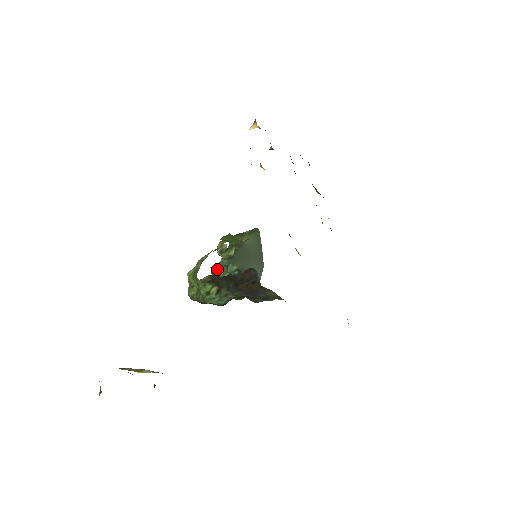
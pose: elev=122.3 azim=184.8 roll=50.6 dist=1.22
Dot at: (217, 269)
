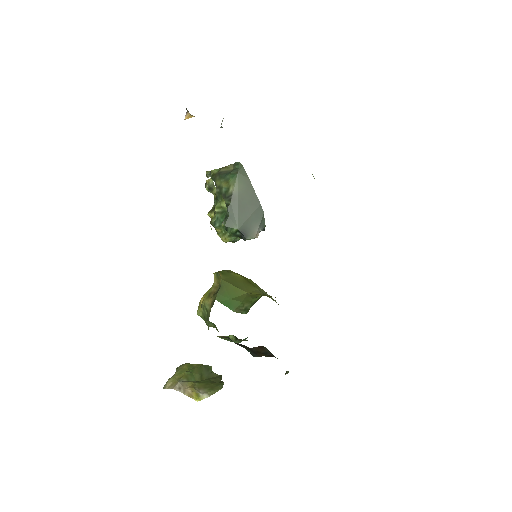
Dot at: (216, 227)
